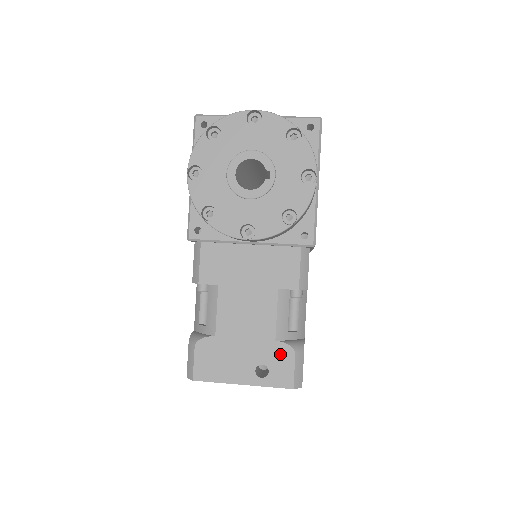
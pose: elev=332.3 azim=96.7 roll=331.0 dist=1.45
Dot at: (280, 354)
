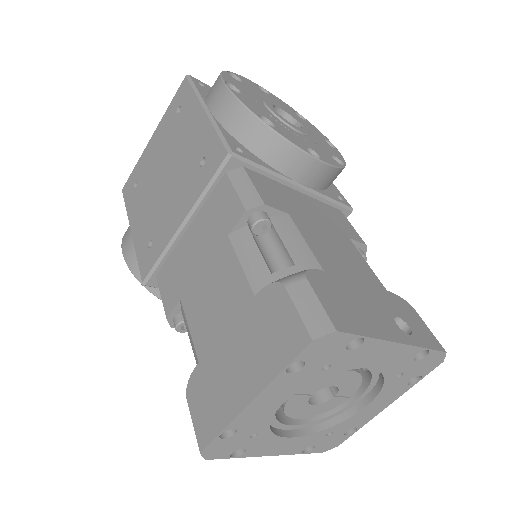
Dot at: (402, 306)
